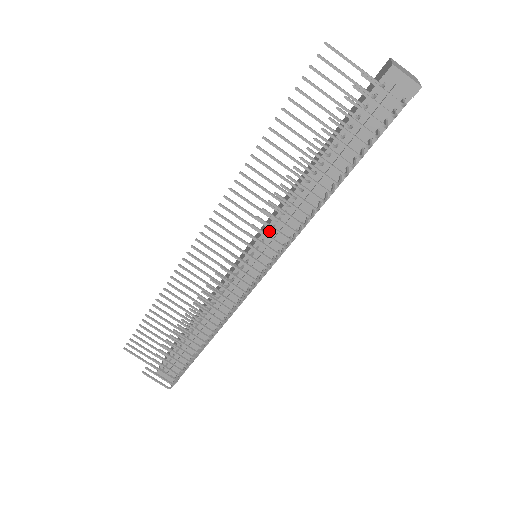
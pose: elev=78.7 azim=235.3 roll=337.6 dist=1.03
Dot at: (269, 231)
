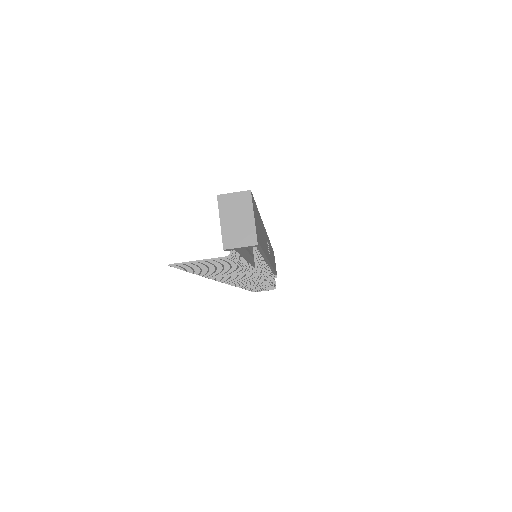
Dot at: occluded
